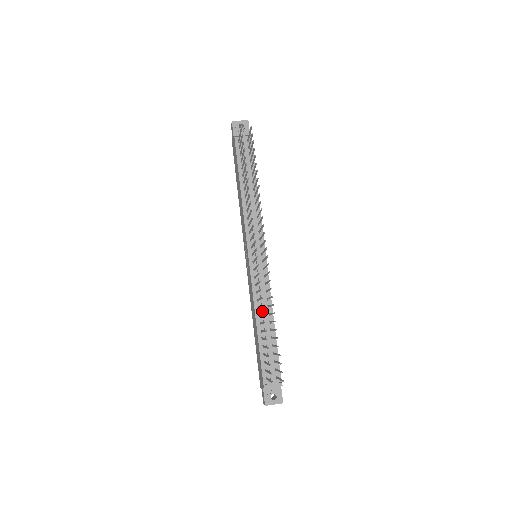
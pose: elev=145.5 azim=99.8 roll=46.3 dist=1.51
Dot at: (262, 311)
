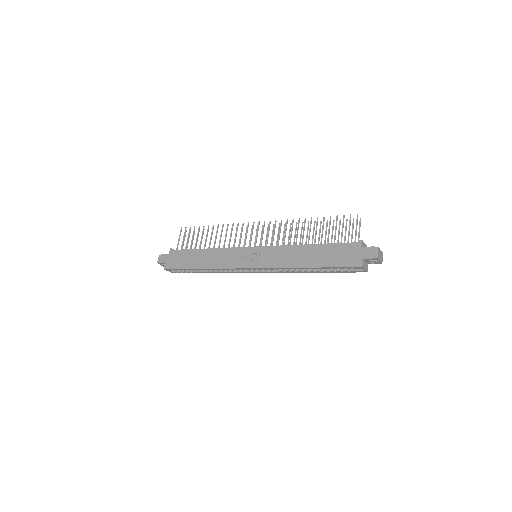
Dot at: occluded
